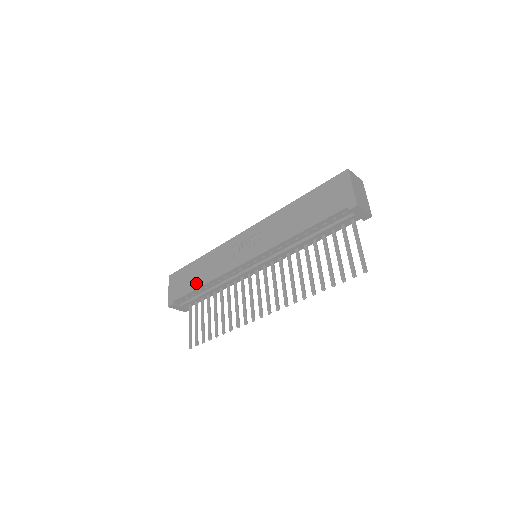
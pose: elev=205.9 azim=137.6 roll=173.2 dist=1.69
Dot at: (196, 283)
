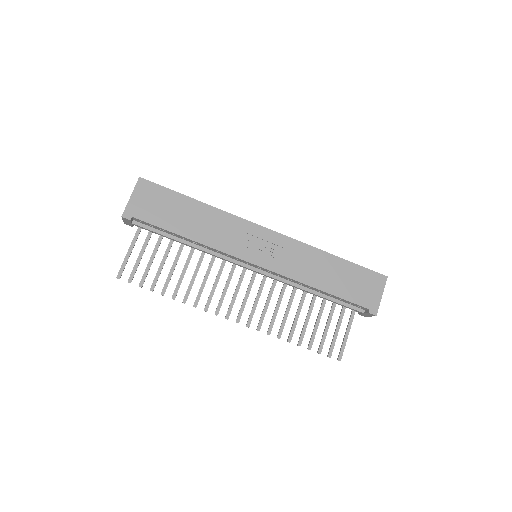
Dot at: (179, 226)
